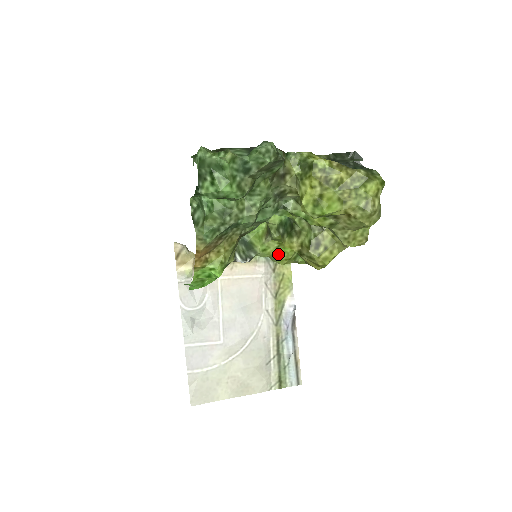
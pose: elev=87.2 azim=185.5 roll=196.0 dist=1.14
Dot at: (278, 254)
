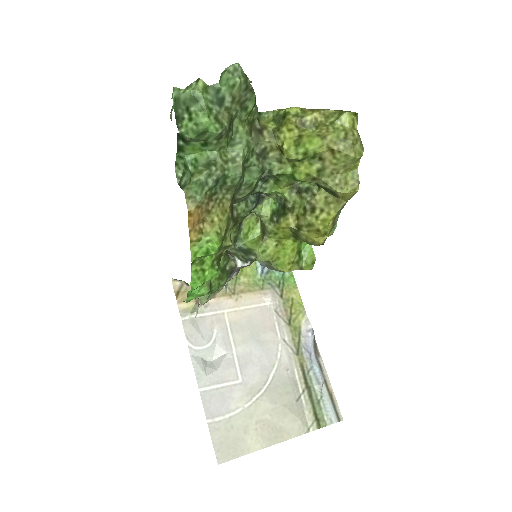
Dot at: (279, 257)
